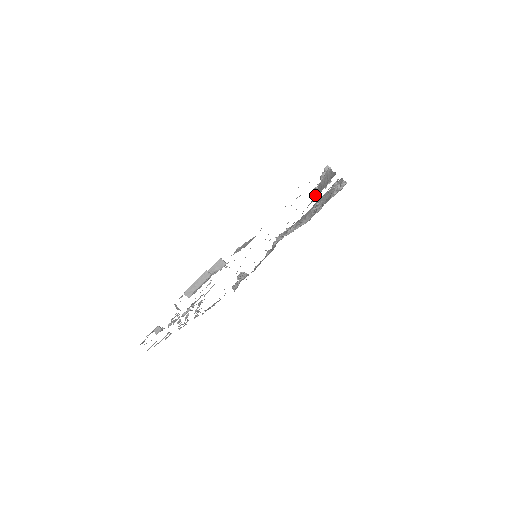
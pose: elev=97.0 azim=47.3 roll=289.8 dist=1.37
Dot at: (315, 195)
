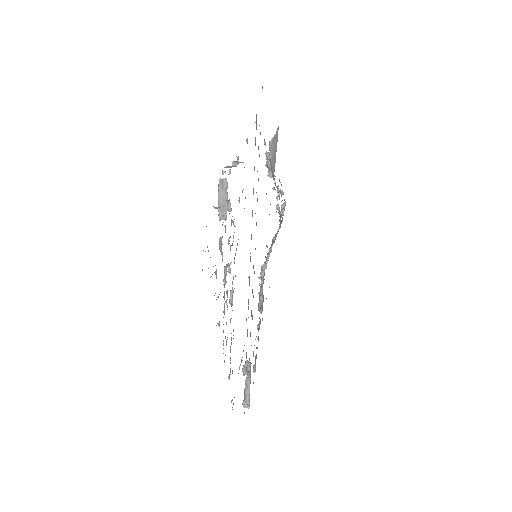
Dot at: (272, 170)
